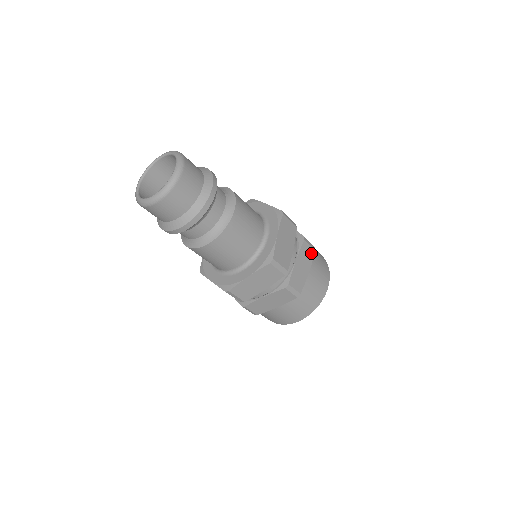
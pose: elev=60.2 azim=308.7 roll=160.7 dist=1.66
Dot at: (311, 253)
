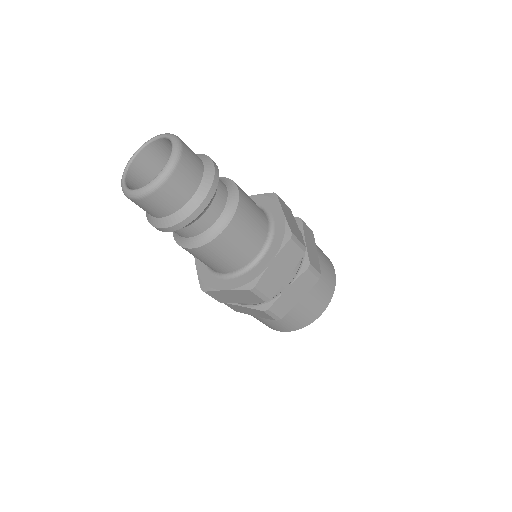
Dot at: (311, 234)
